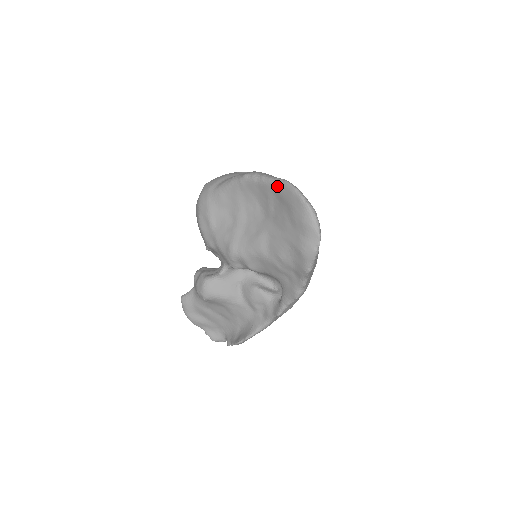
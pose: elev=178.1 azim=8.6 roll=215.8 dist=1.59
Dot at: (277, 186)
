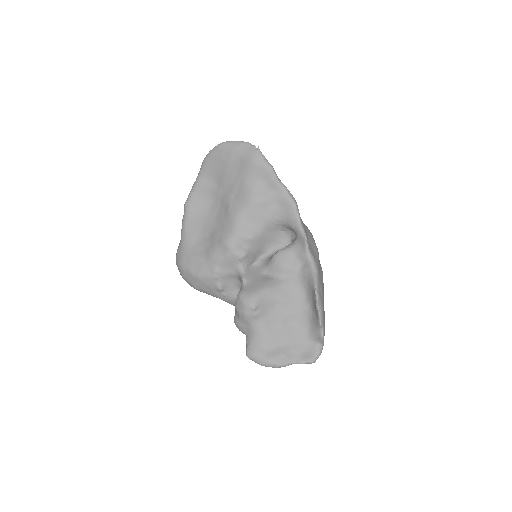
Dot at: (203, 170)
